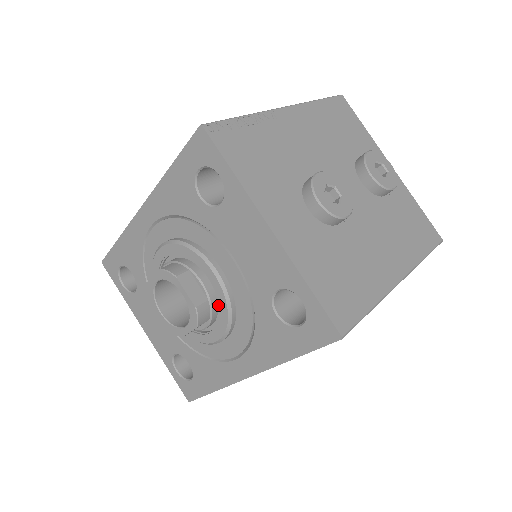
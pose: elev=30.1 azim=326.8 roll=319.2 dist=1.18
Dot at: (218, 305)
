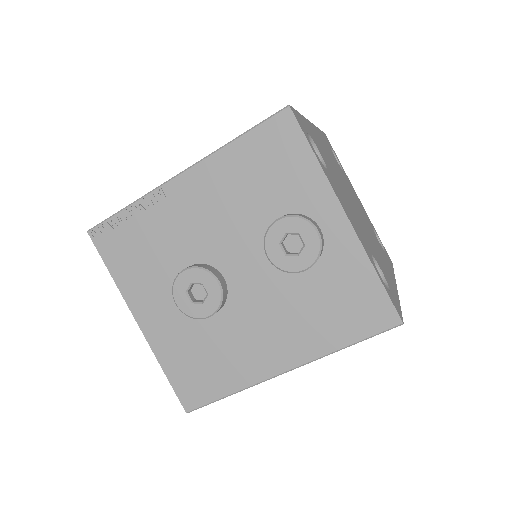
Dot at: occluded
